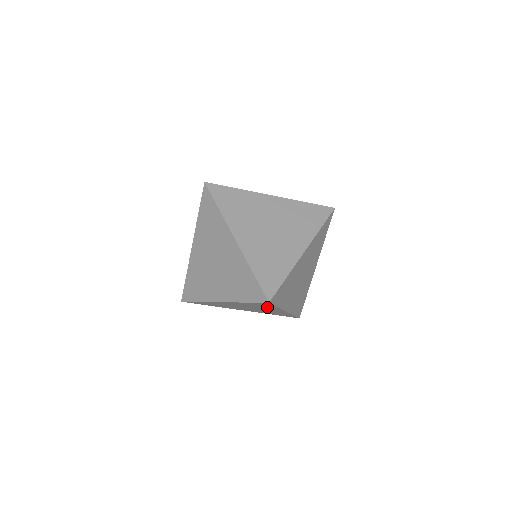
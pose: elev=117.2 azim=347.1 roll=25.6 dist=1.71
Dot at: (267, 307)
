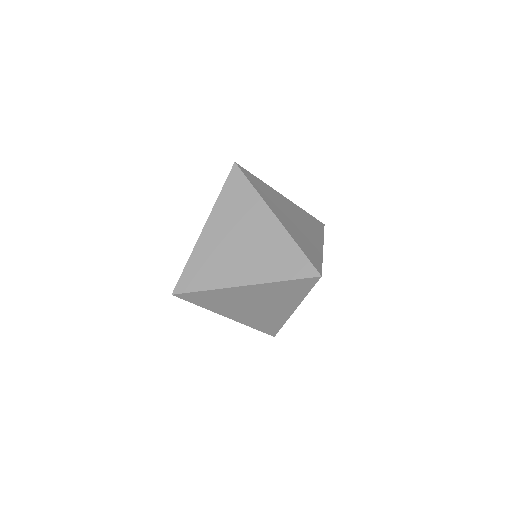
Dot at: (291, 296)
